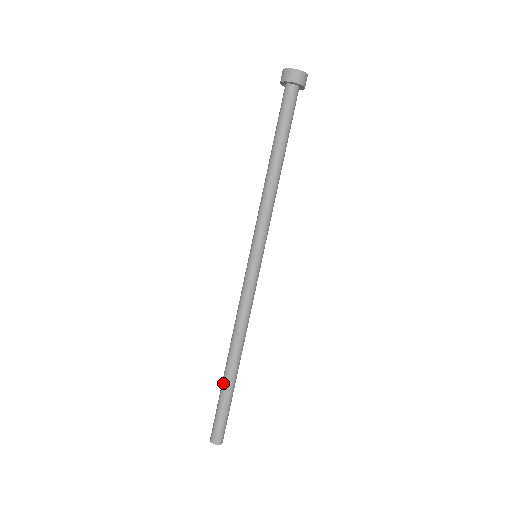
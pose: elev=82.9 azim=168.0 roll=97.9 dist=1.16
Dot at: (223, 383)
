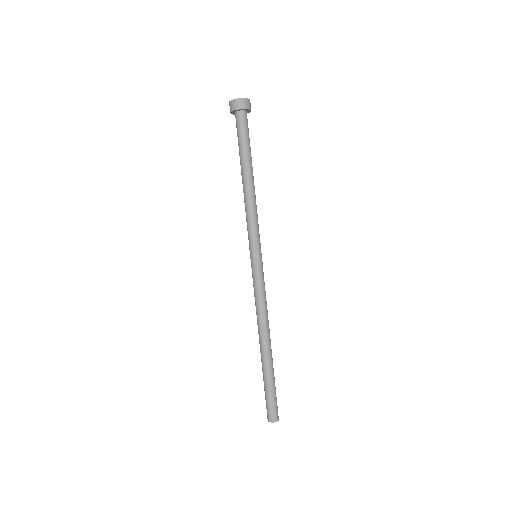
Dot at: (263, 369)
